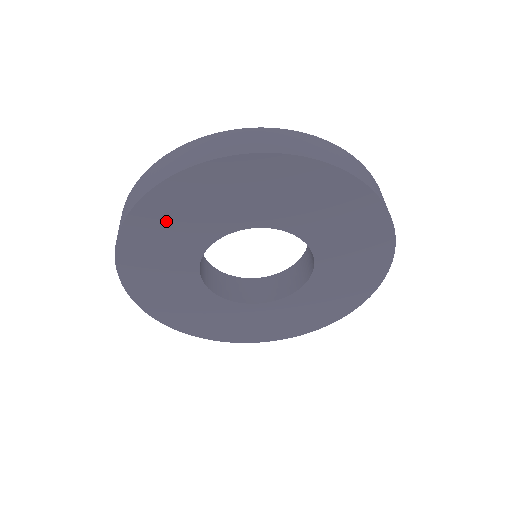
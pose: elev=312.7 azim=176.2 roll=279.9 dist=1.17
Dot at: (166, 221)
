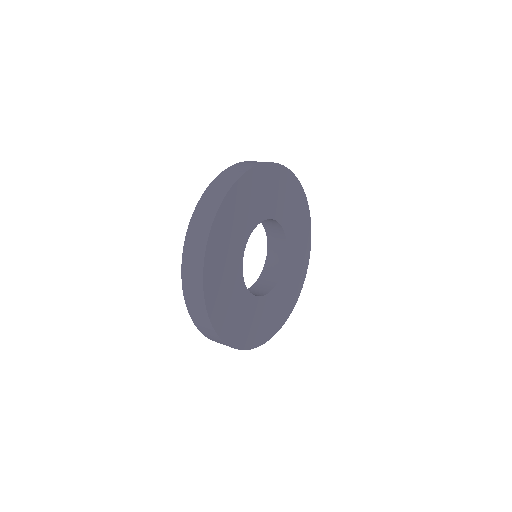
Dot at: (224, 238)
